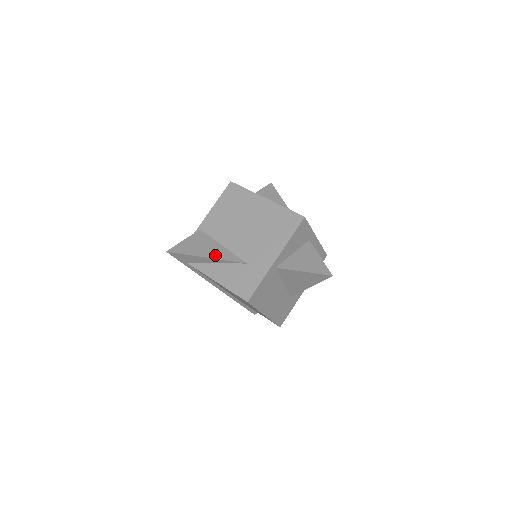
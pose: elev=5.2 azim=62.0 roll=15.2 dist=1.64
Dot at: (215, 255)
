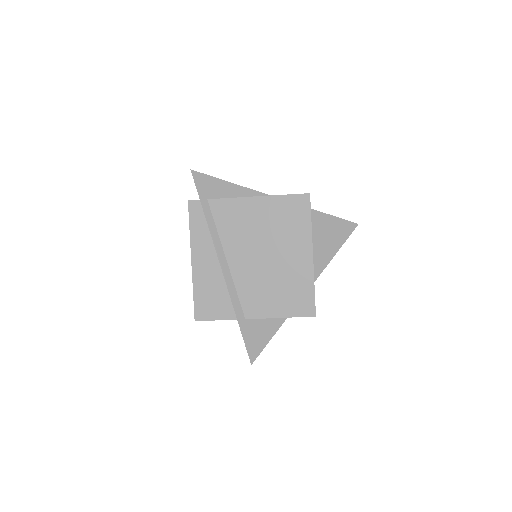
Dot at: (243, 190)
